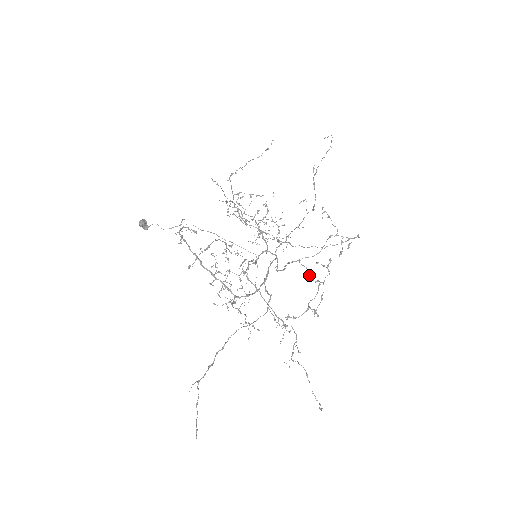
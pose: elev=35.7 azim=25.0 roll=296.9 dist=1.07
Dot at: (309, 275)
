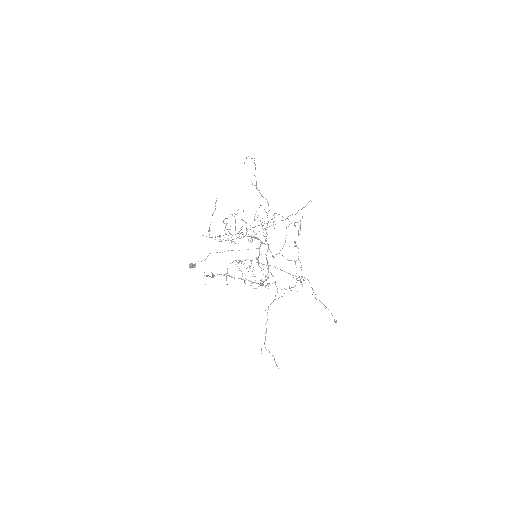
Dot at: occluded
